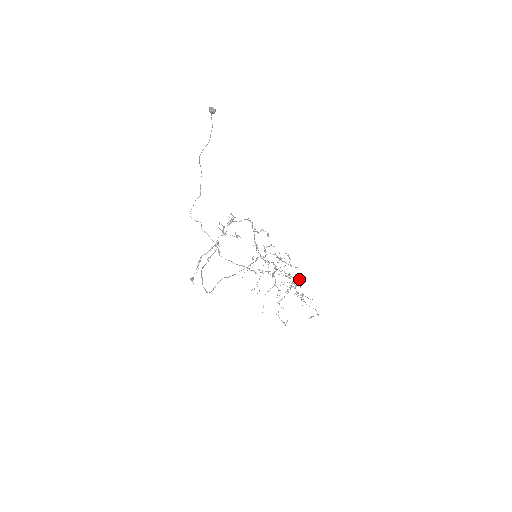
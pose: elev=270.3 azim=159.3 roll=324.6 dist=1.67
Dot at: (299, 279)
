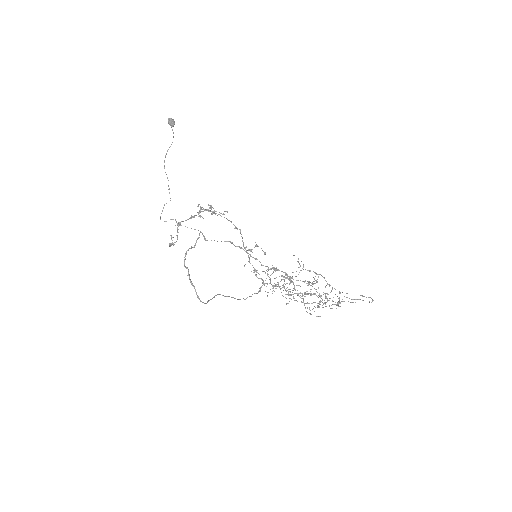
Dot at: occluded
